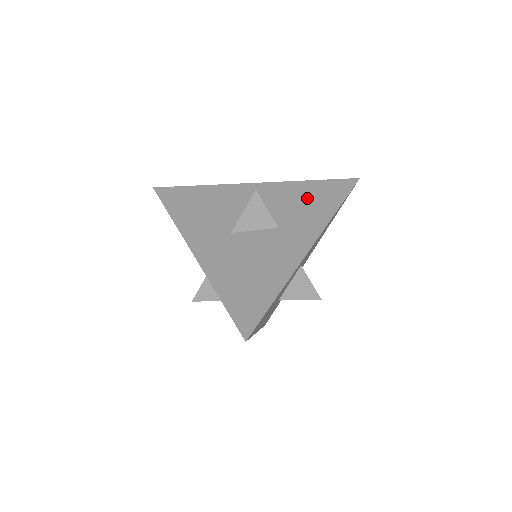
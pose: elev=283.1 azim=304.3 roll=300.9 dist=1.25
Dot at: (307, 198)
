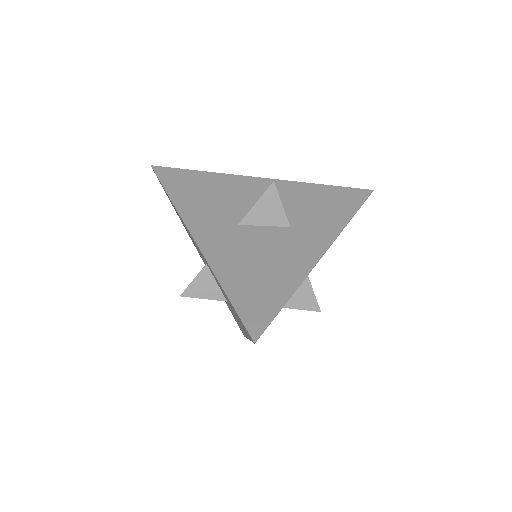
Dot at: (320, 201)
